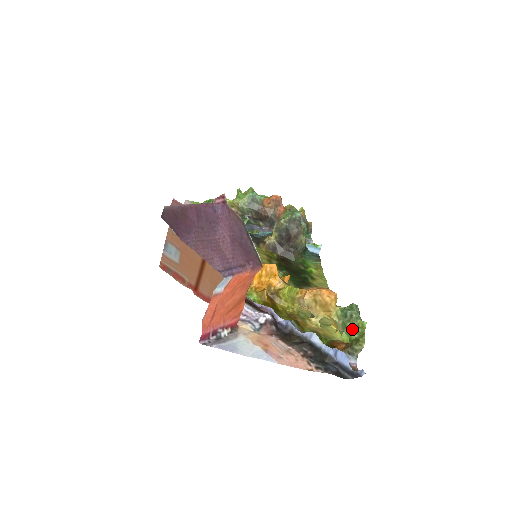
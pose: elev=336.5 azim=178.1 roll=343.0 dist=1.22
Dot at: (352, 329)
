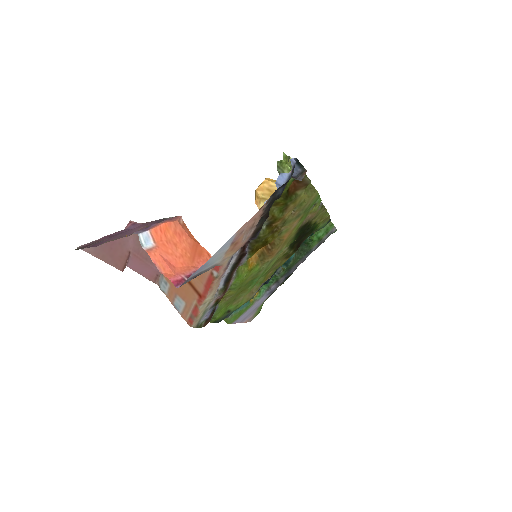
Dot at: (288, 170)
